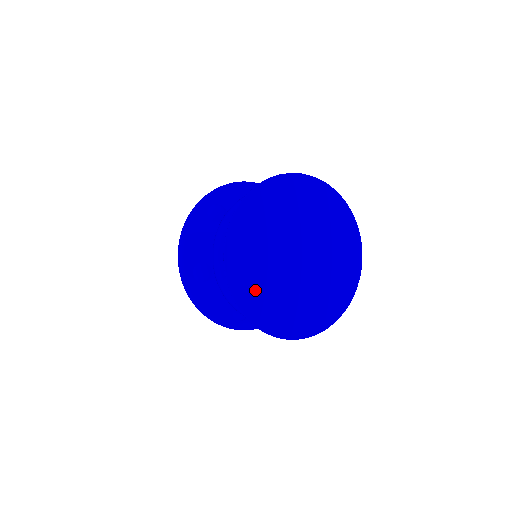
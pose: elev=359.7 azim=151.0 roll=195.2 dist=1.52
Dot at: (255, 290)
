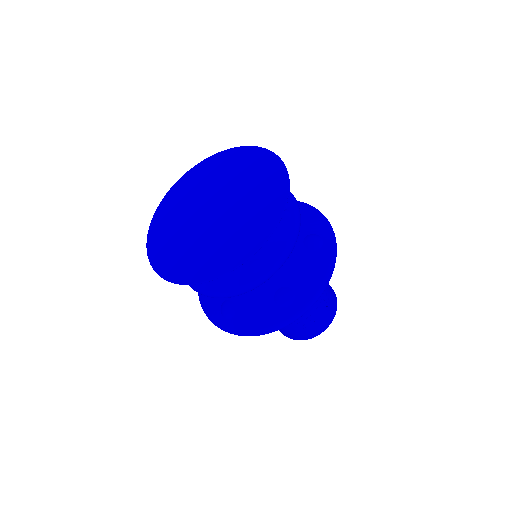
Dot at: (195, 262)
